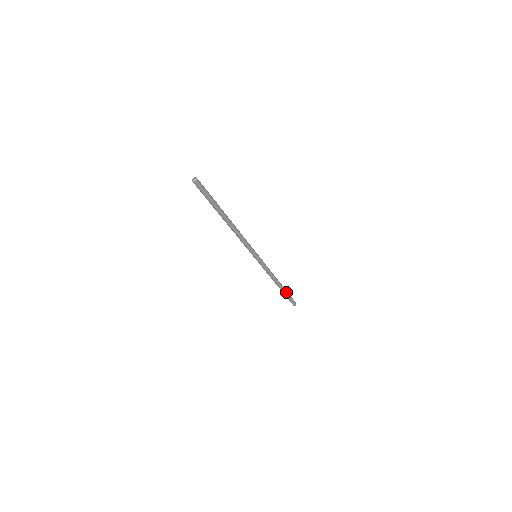
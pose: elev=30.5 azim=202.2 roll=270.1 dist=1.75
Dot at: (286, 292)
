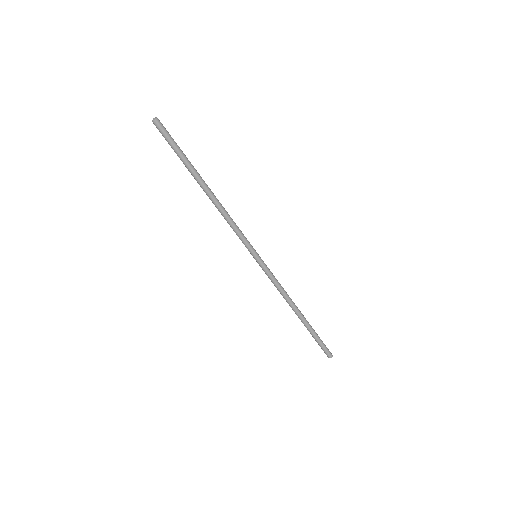
Dot at: (312, 328)
